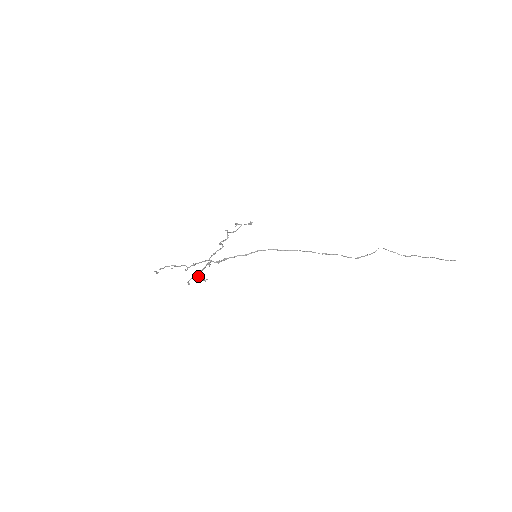
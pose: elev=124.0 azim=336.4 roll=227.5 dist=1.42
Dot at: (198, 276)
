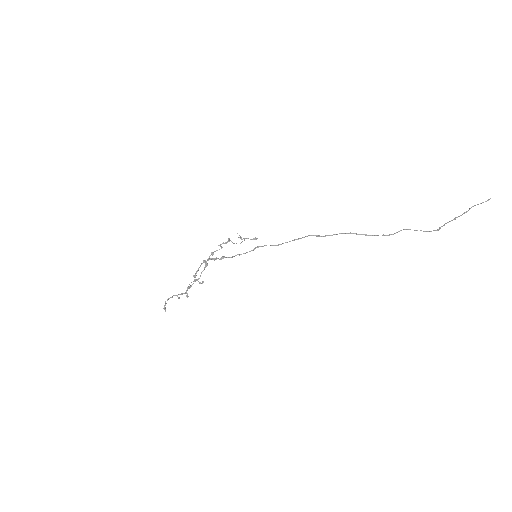
Dot at: (195, 279)
